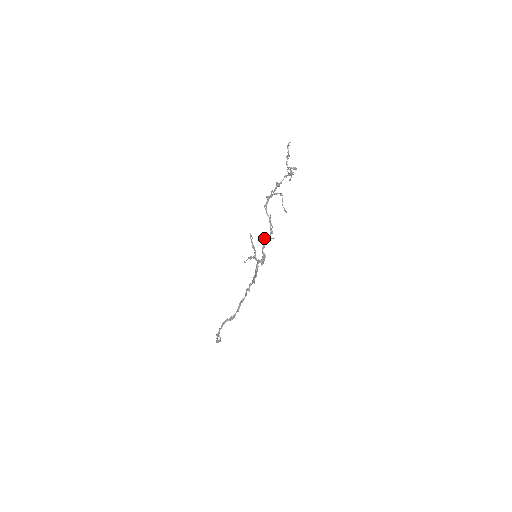
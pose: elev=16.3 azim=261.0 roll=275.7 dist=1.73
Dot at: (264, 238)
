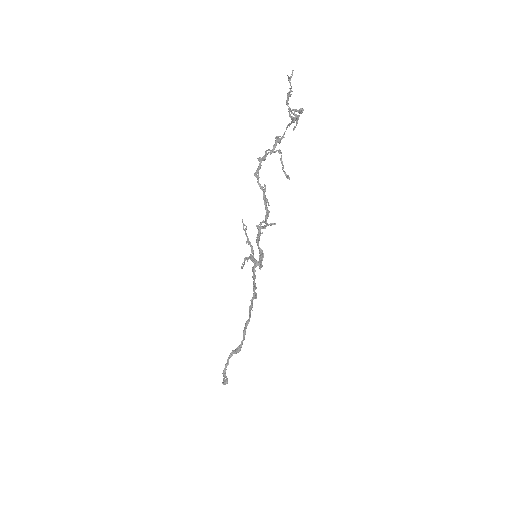
Dot at: occluded
